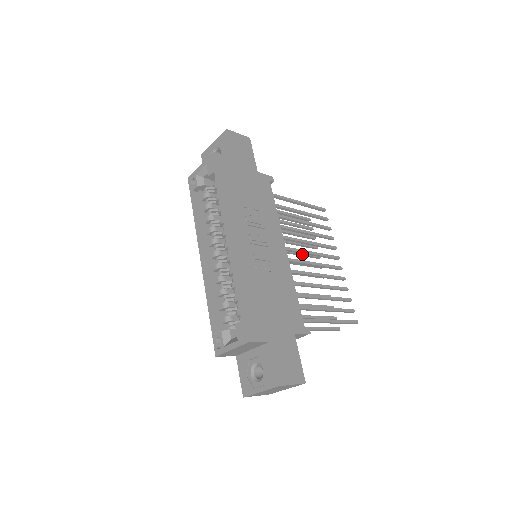
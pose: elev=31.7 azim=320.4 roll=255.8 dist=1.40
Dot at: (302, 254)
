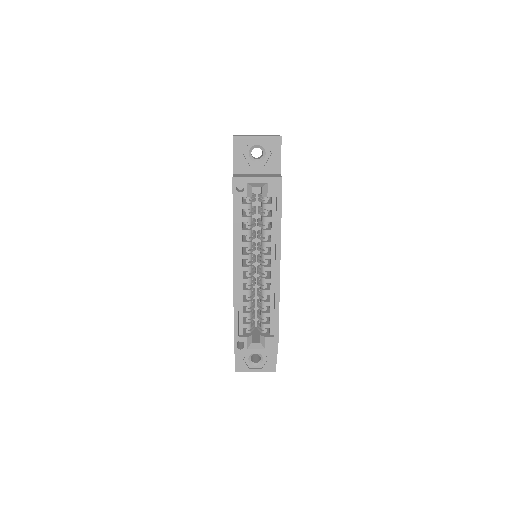
Dot at: occluded
